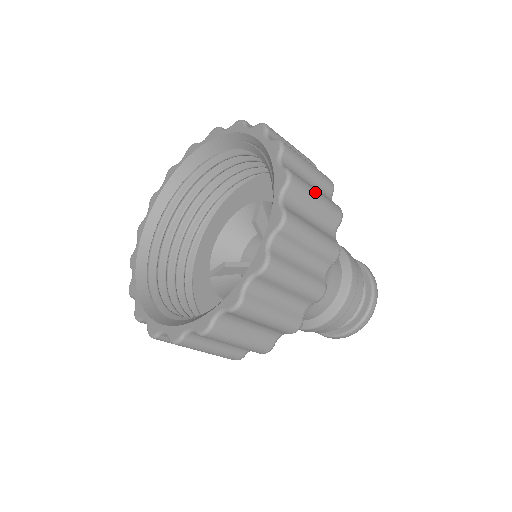
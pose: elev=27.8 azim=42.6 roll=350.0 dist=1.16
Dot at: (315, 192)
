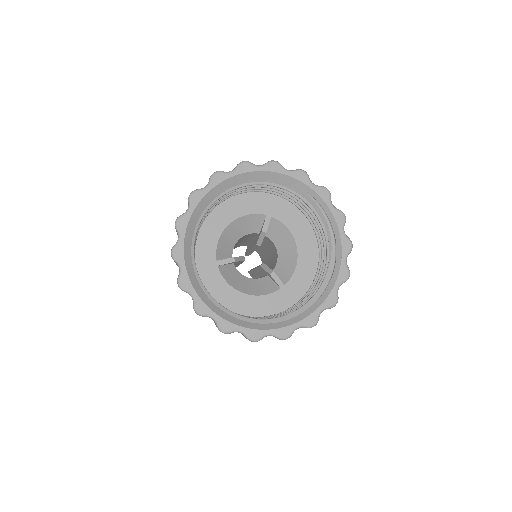
Dot at: occluded
